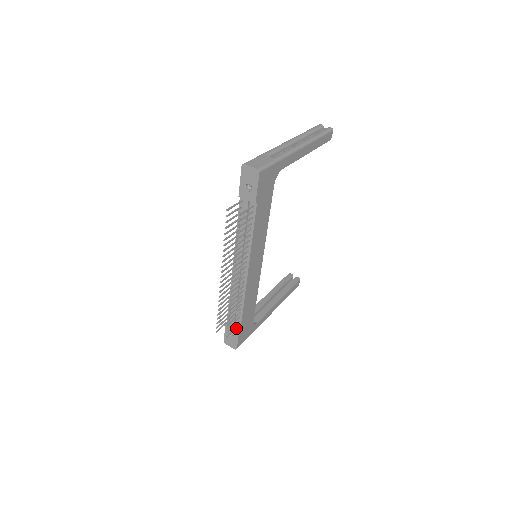
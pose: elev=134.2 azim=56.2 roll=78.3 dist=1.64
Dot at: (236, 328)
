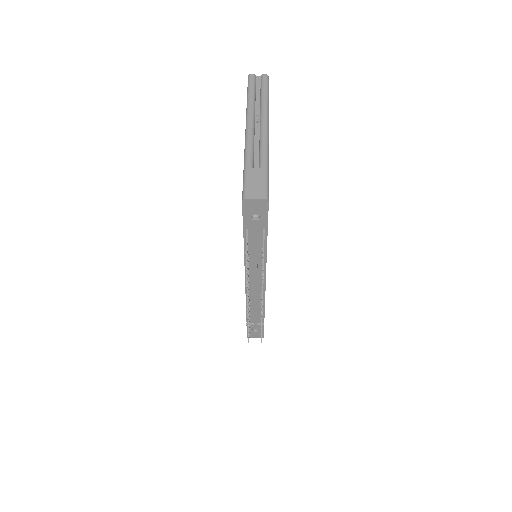
Dot at: (260, 325)
